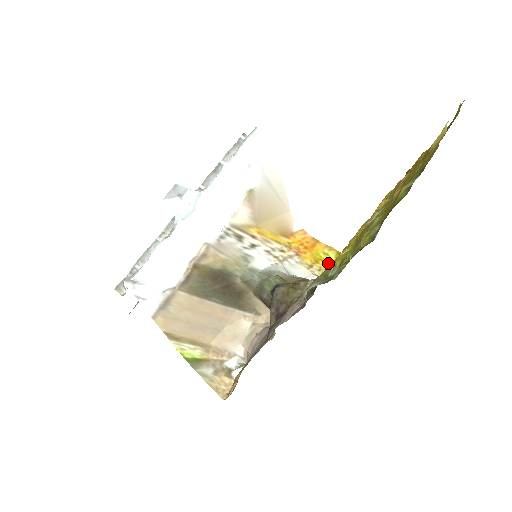
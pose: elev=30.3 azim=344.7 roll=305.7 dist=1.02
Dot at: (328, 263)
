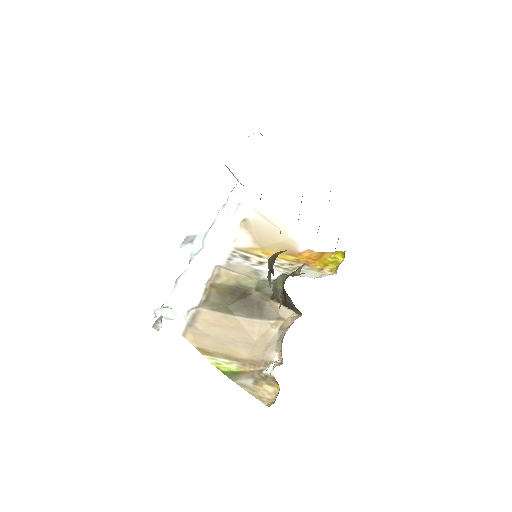
Dot at: (337, 263)
